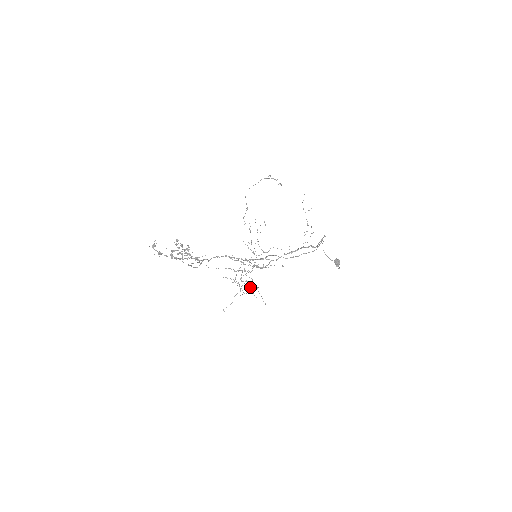
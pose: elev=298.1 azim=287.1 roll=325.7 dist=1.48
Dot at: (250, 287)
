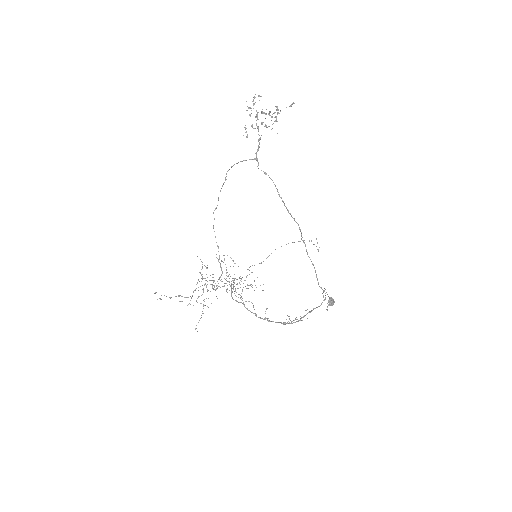
Dot at: occluded
